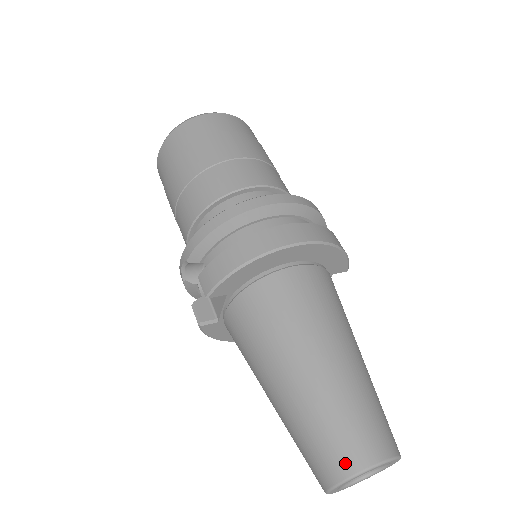
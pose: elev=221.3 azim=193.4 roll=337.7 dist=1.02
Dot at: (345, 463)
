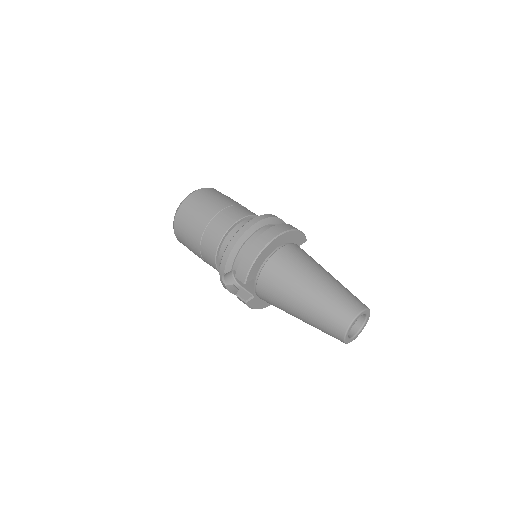
Dot at: (345, 321)
